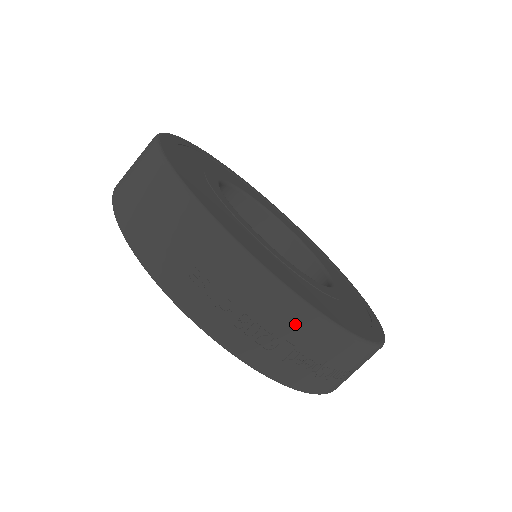
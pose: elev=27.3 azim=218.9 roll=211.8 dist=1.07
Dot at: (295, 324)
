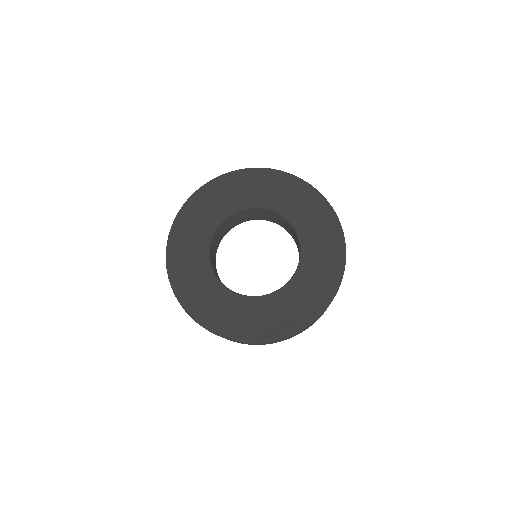
Dot at: occluded
